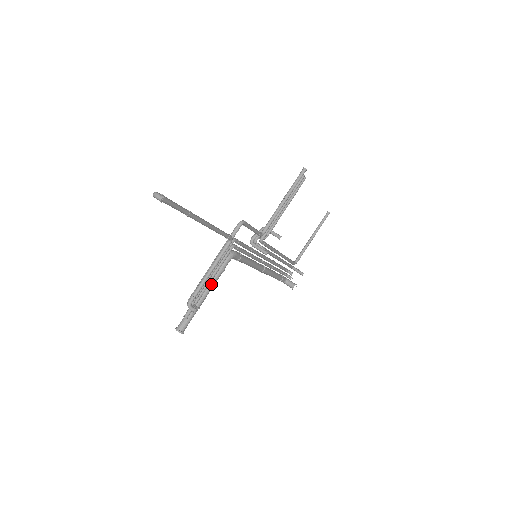
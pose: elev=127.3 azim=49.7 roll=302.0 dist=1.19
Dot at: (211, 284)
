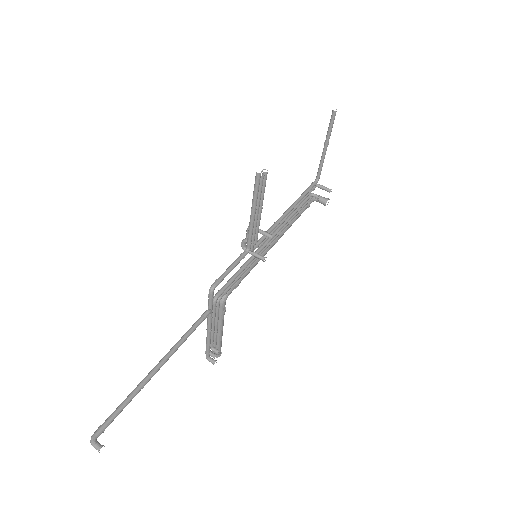
Dot at: (220, 324)
